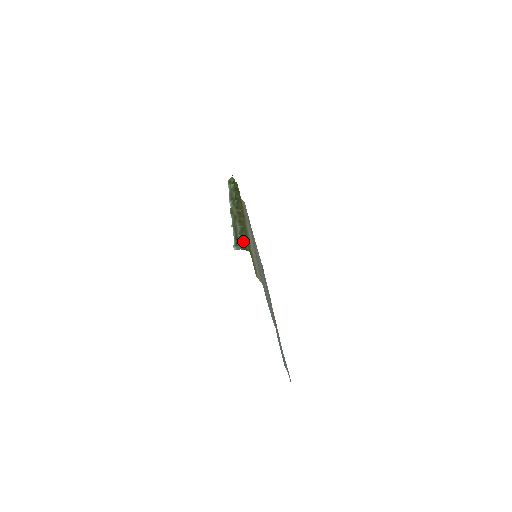
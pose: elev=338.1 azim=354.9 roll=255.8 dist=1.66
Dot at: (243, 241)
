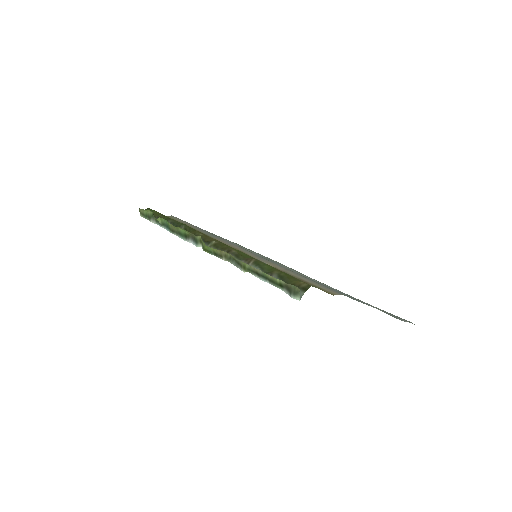
Dot at: (285, 279)
